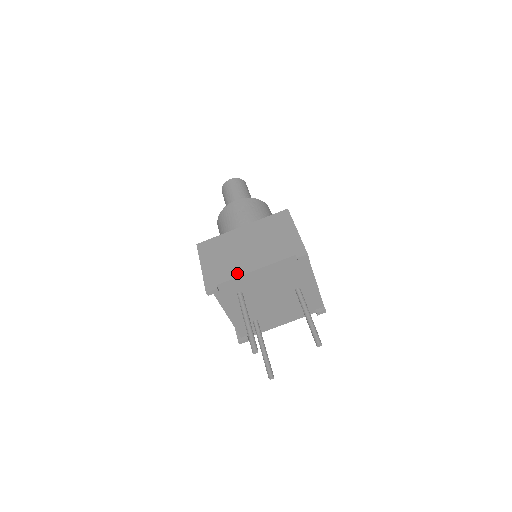
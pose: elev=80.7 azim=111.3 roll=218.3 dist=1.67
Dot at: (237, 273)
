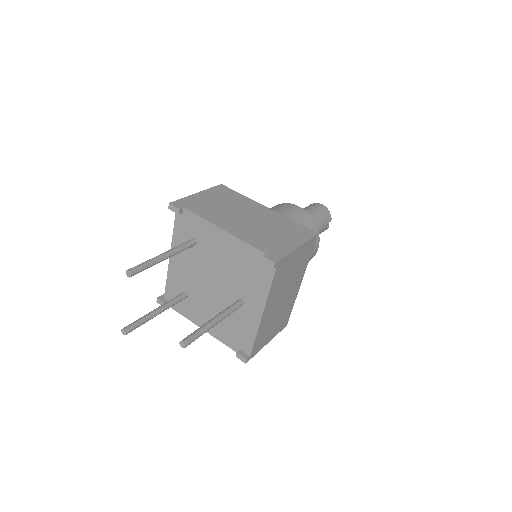
Dot at: (209, 217)
